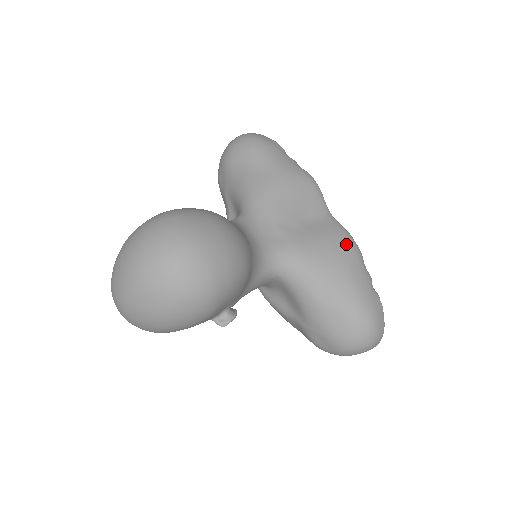
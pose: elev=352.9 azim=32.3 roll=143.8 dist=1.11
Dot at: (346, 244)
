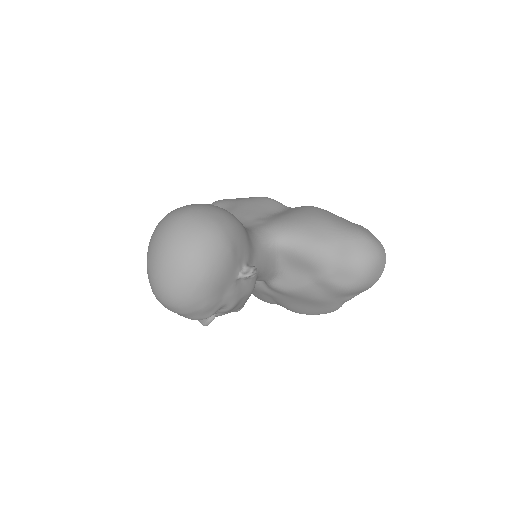
Dot at: (311, 208)
